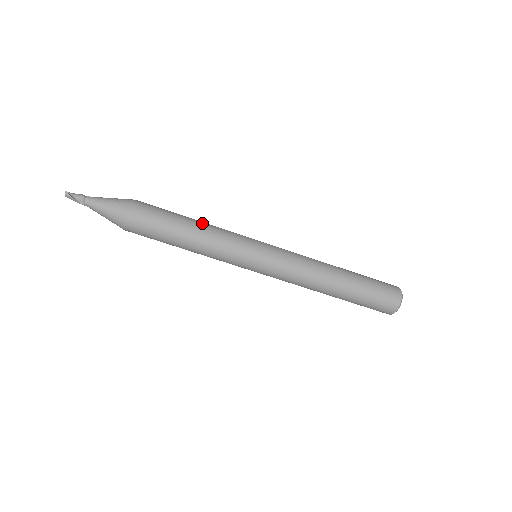
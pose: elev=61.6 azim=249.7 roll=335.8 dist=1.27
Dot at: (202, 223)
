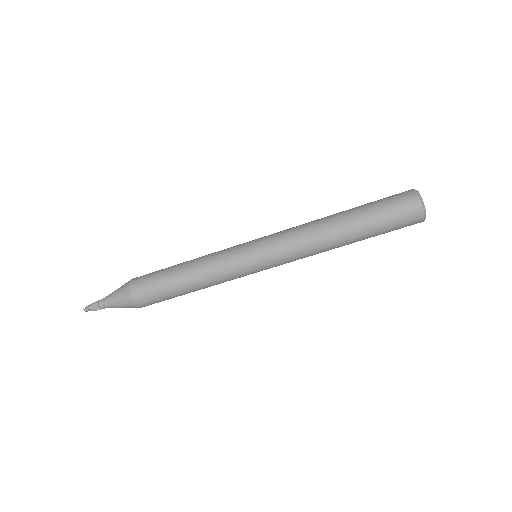
Dot at: (191, 263)
